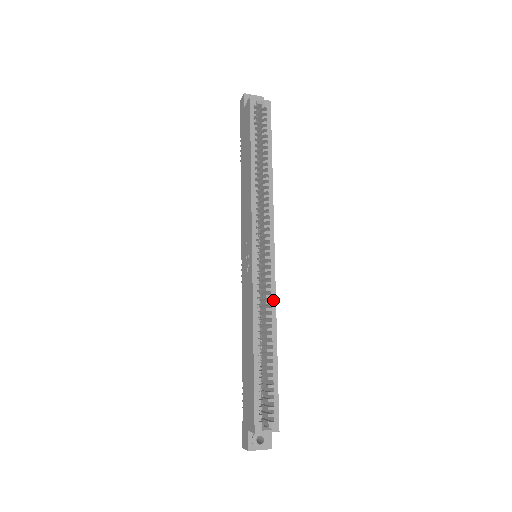
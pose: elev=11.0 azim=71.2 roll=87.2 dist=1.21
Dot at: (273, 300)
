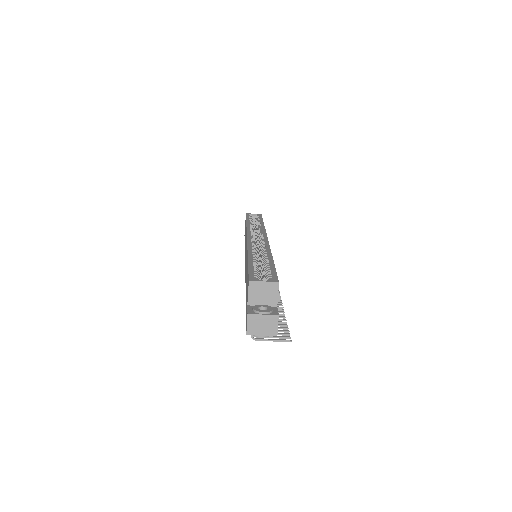
Dot at: (267, 247)
